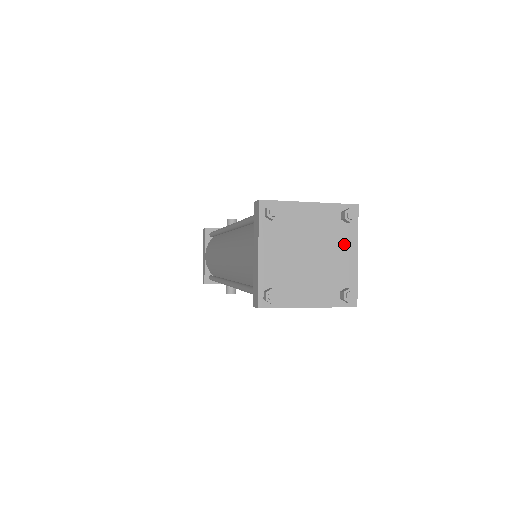
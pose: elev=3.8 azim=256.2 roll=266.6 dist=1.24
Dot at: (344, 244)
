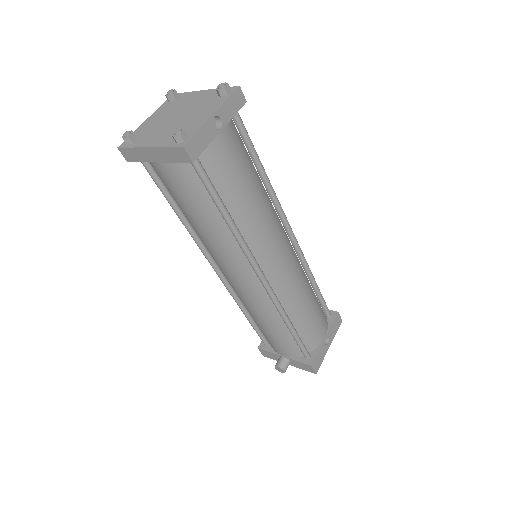
Dot at: (208, 109)
